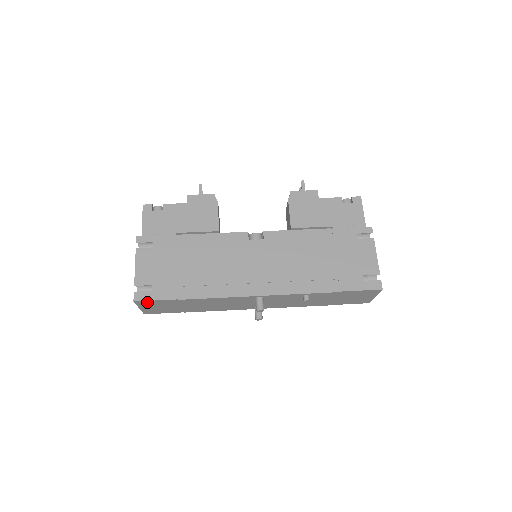
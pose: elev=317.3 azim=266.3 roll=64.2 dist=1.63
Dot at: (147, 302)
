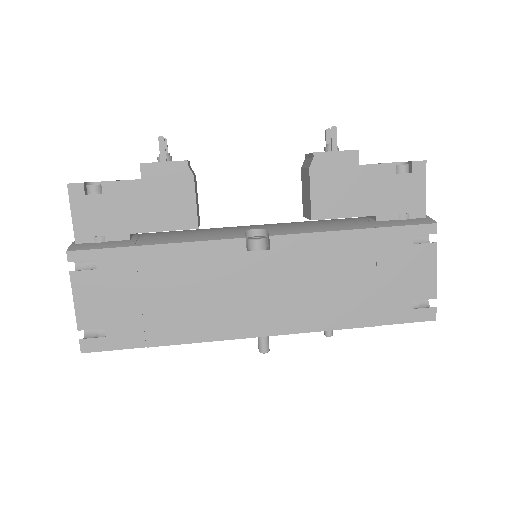
Dot at: (101, 348)
